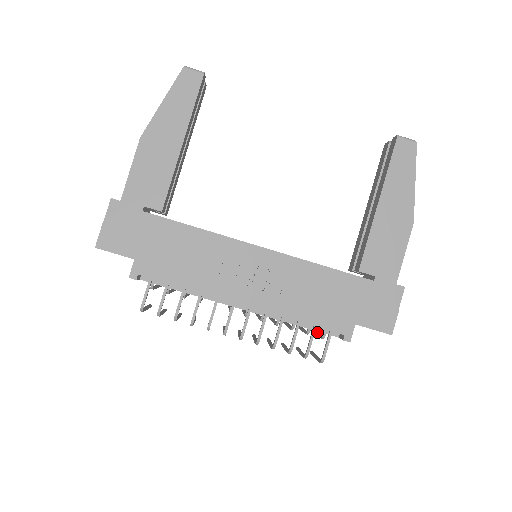
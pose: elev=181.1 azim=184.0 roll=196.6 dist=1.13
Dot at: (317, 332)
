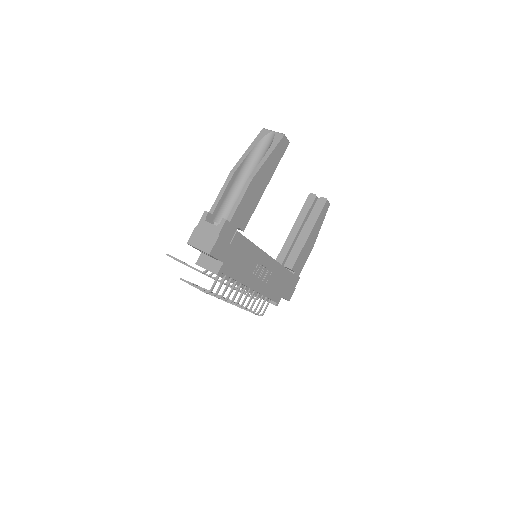
Dot at: occluded
